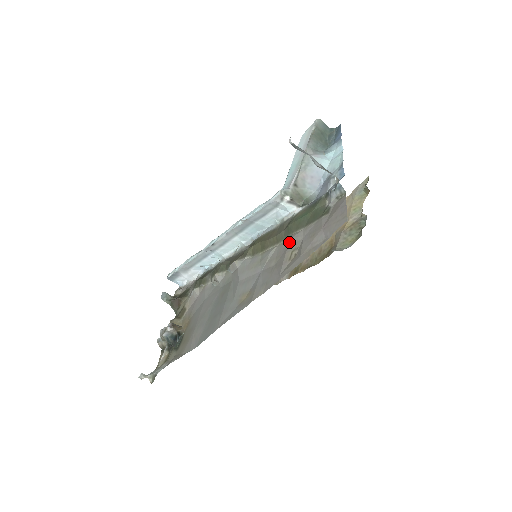
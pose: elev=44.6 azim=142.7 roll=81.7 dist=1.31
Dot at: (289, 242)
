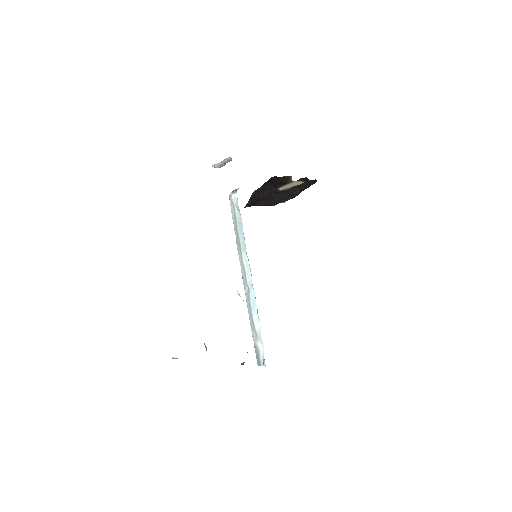
Dot at: occluded
